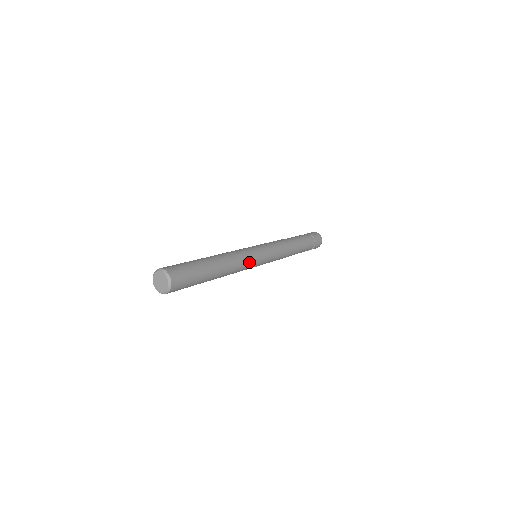
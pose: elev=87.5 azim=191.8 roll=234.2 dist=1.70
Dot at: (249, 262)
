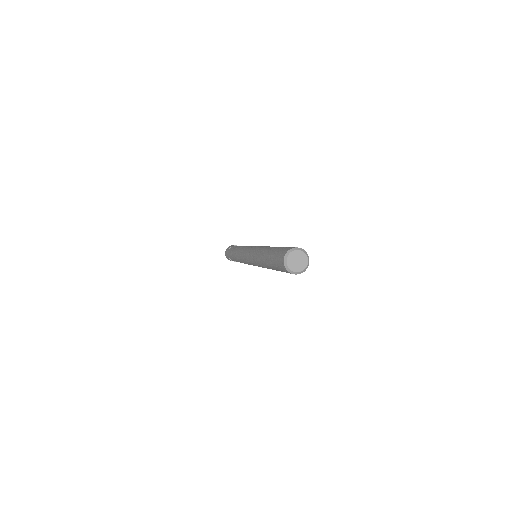
Dot at: occluded
